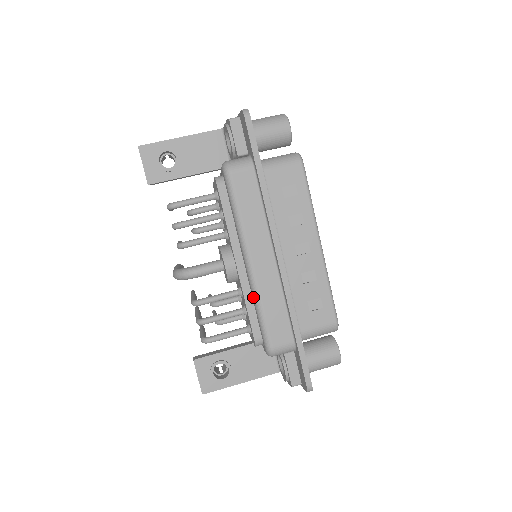
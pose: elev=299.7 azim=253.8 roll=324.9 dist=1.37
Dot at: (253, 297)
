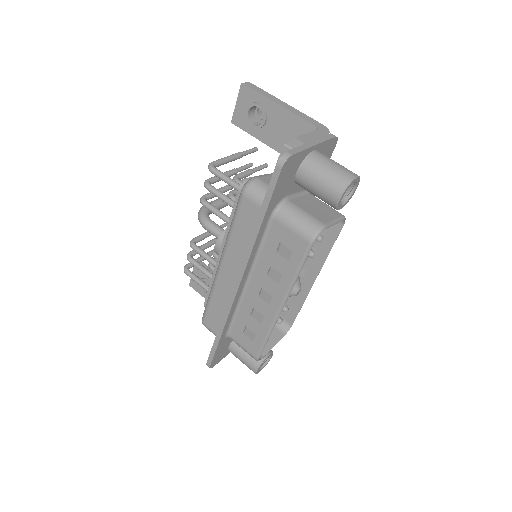
Dot at: (212, 285)
